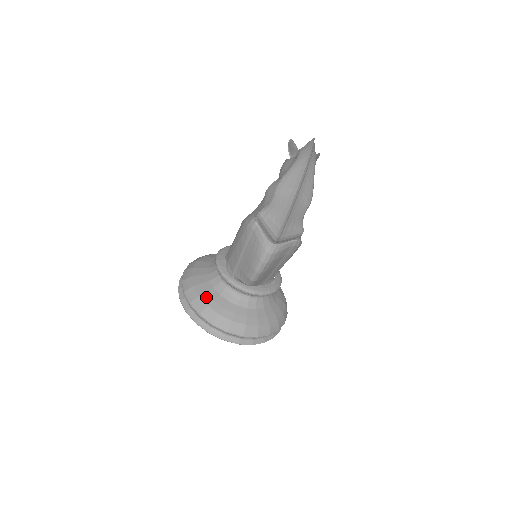
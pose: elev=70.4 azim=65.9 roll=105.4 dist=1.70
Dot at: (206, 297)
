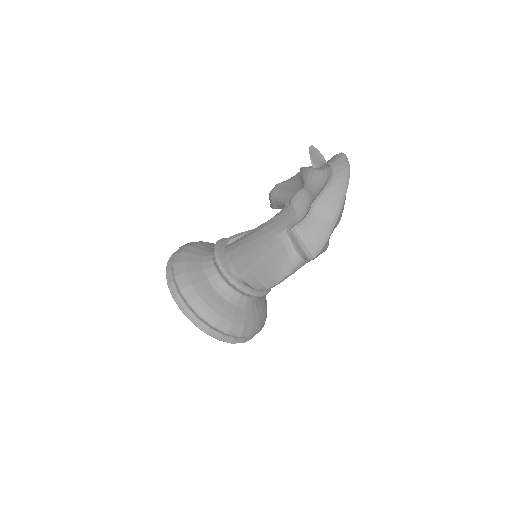
Dot at: (207, 297)
